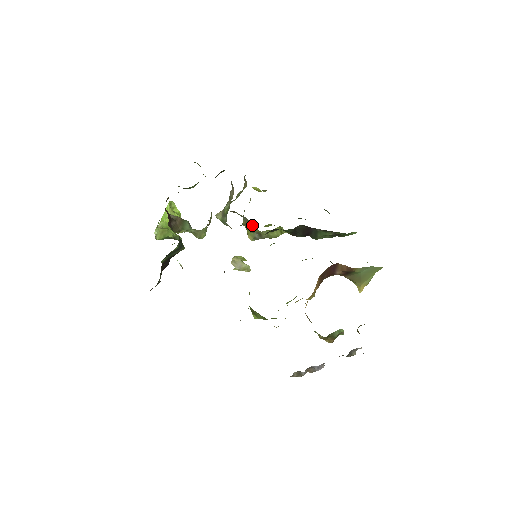
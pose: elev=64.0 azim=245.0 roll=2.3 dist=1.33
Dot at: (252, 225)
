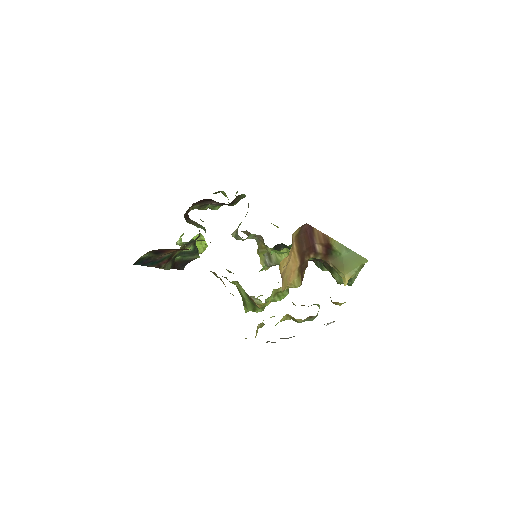
Dot at: (262, 245)
